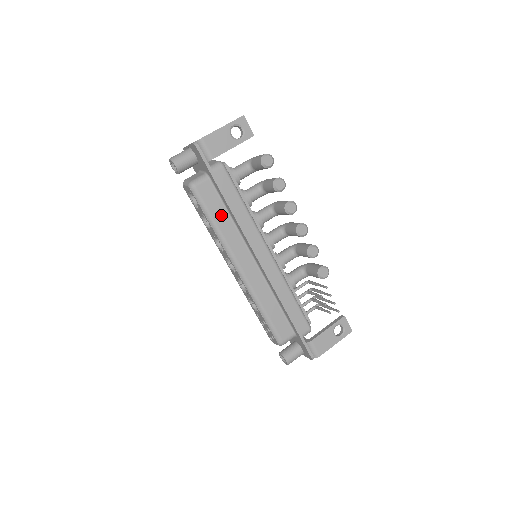
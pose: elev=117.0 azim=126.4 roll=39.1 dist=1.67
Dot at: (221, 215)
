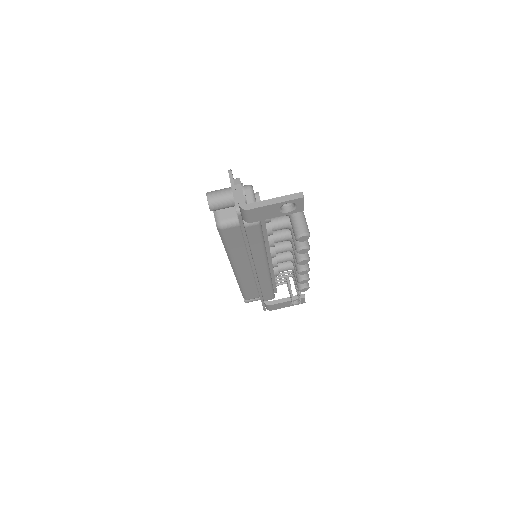
Dot at: (237, 245)
